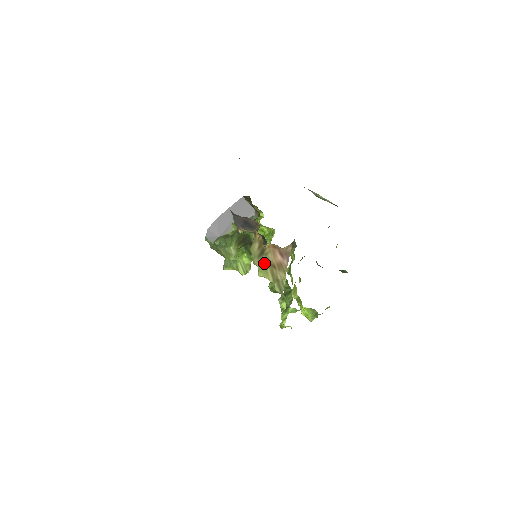
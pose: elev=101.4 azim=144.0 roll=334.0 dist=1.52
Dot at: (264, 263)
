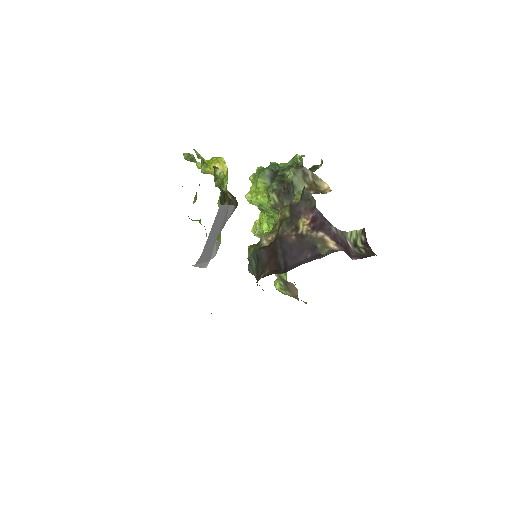
Dot at: occluded
